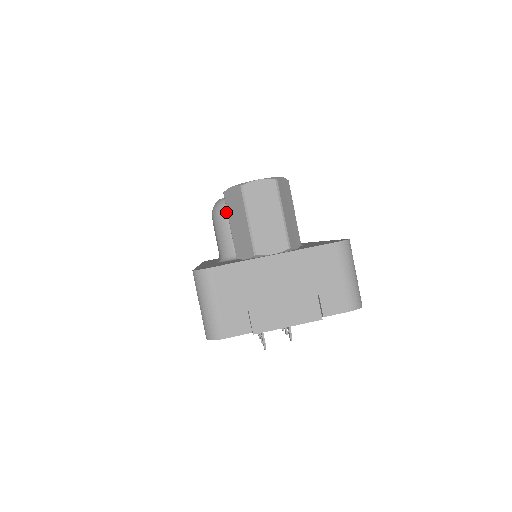
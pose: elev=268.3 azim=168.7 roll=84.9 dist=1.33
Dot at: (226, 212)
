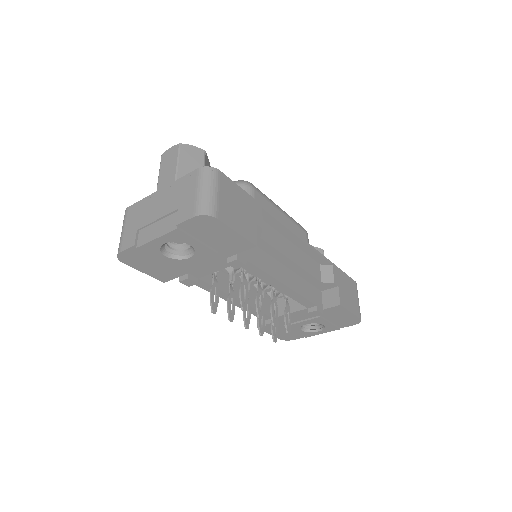
Dot at: occluded
